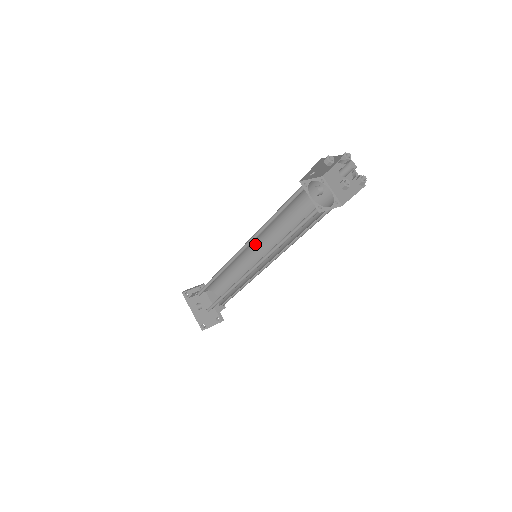
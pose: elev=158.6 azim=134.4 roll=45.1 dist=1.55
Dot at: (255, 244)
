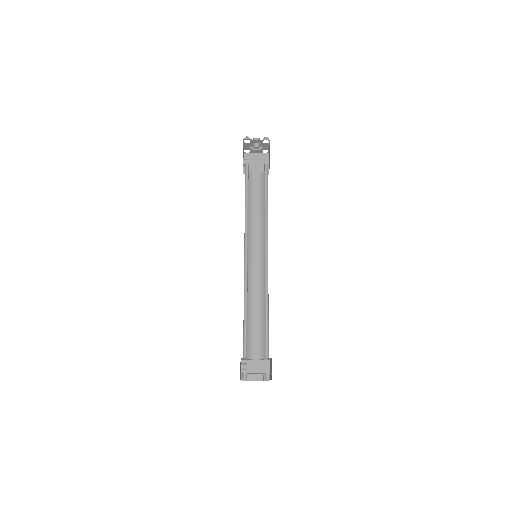
Dot at: (261, 258)
